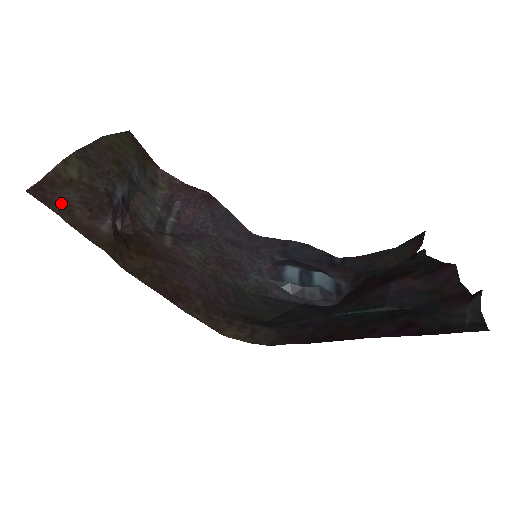
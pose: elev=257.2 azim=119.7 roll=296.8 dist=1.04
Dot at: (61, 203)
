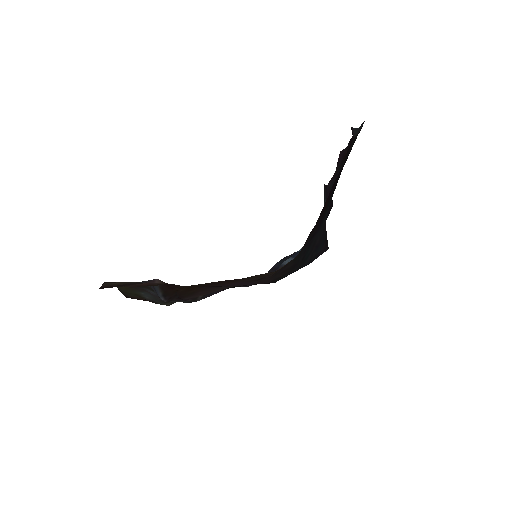
Dot at: occluded
